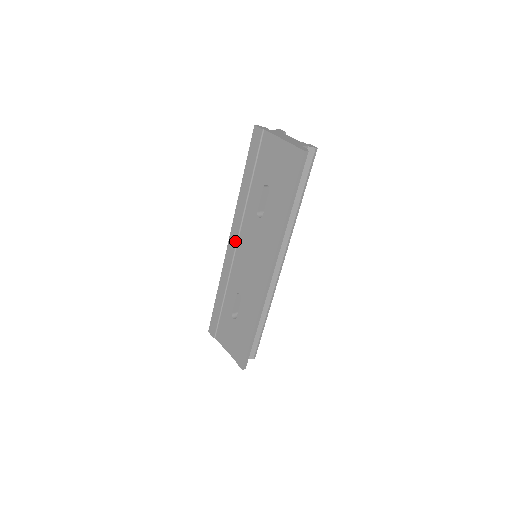
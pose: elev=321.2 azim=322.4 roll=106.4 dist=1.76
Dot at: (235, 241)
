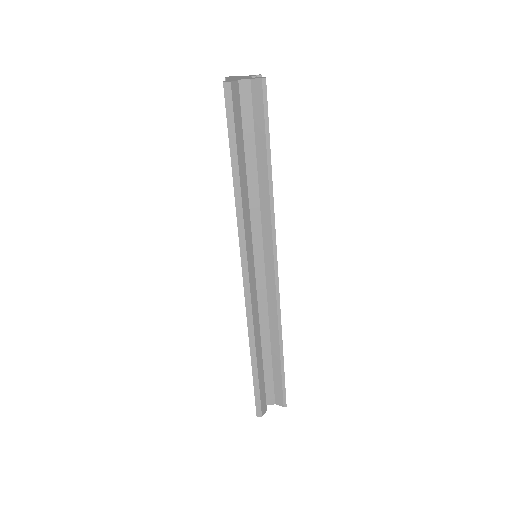
Dot at: occluded
